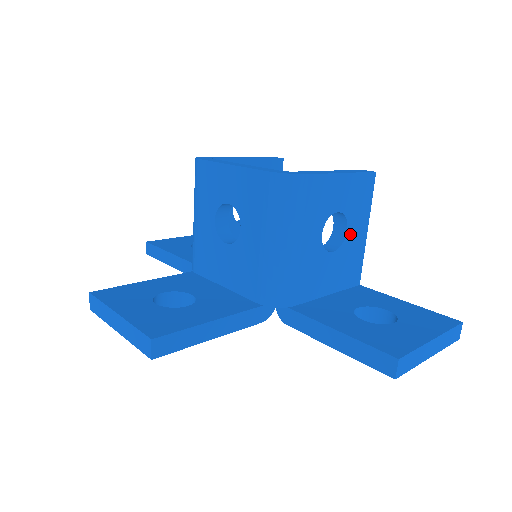
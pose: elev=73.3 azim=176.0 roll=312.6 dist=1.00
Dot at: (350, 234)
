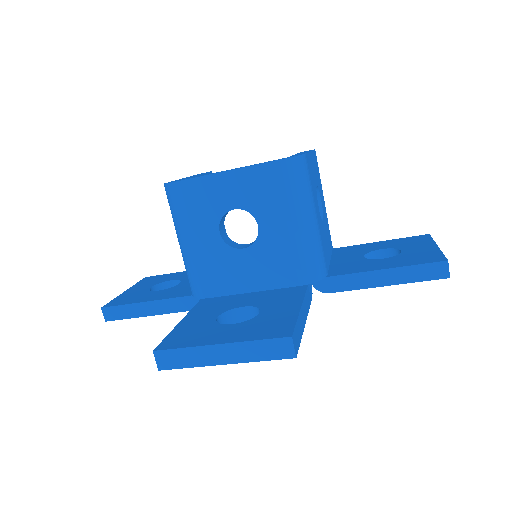
Dot at: (322, 204)
